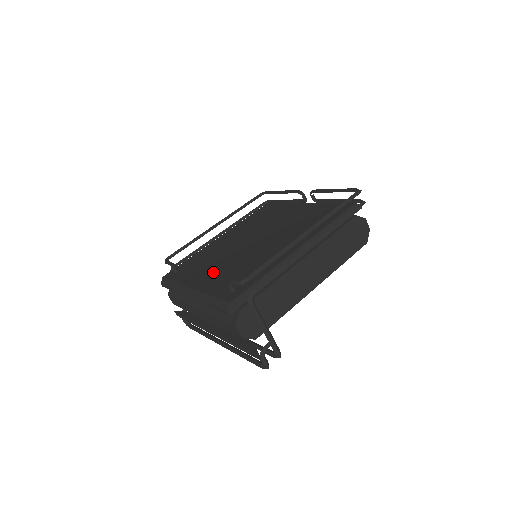
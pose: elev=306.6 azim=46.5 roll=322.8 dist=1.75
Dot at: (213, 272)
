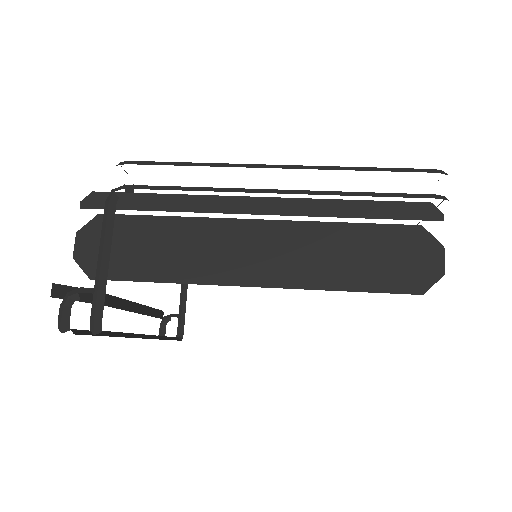
Dot at: occluded
